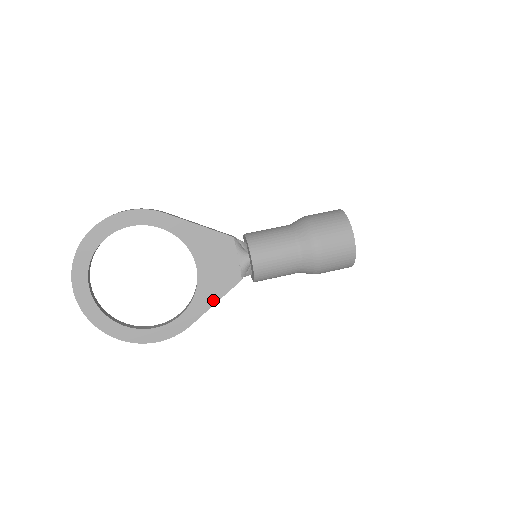
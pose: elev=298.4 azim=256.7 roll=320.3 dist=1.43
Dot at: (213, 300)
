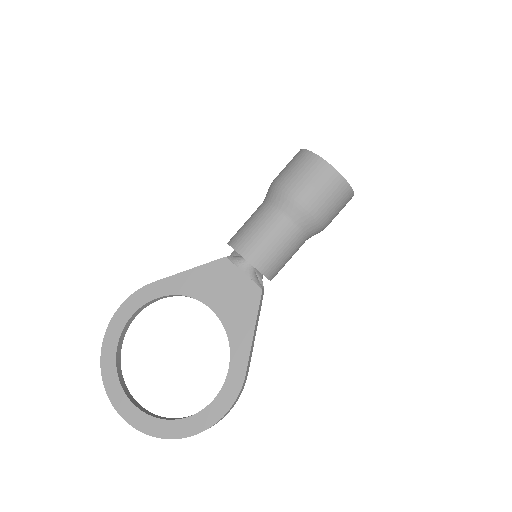
Dot at: (249, 330)
